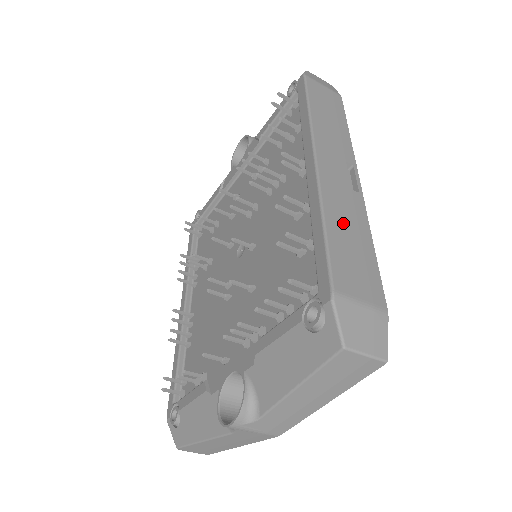
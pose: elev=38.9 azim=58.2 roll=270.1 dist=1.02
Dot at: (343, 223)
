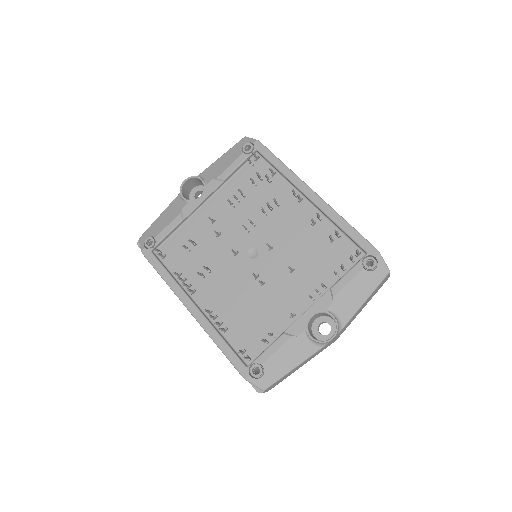
Dot at: occluded
